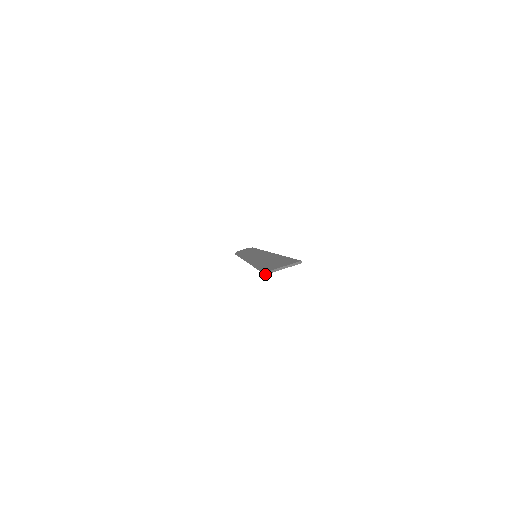
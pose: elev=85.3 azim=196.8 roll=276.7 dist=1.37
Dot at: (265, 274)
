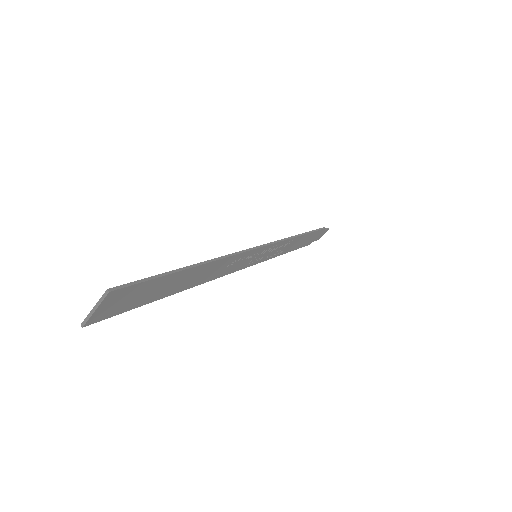
Dot at: (82, 327)
